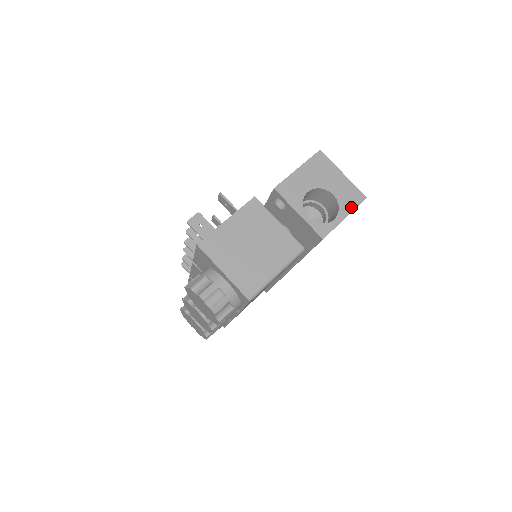
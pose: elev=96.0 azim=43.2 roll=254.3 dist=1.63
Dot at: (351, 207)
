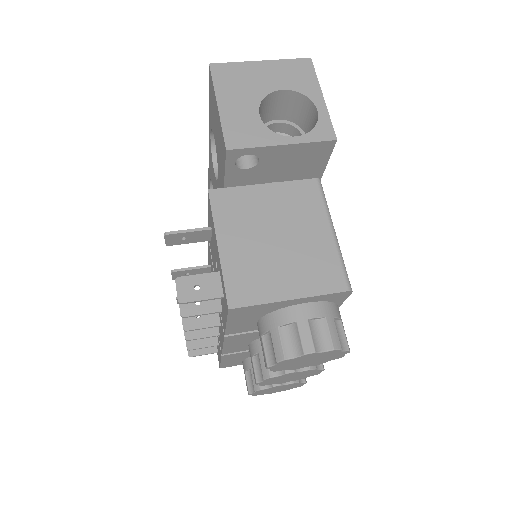
Dot at: (312, 82)
